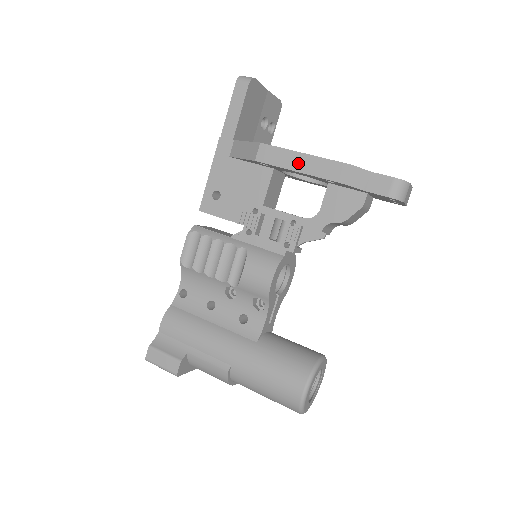
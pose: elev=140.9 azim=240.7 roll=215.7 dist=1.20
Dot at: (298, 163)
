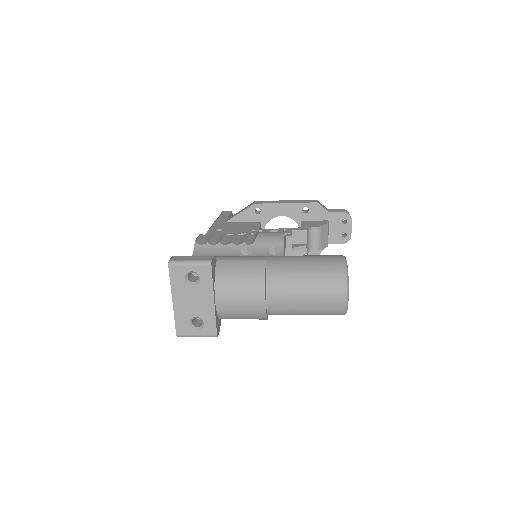
Dot at: (284, 202)
